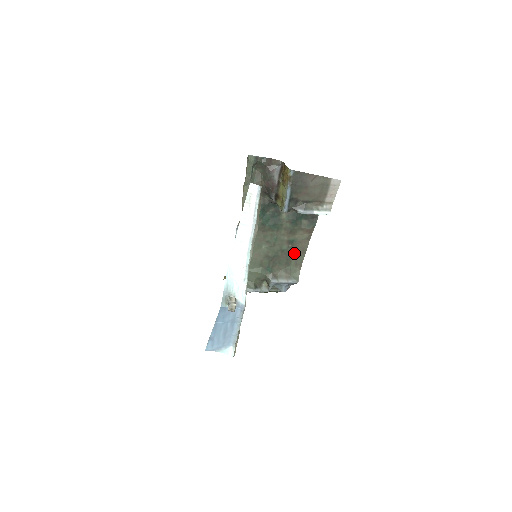
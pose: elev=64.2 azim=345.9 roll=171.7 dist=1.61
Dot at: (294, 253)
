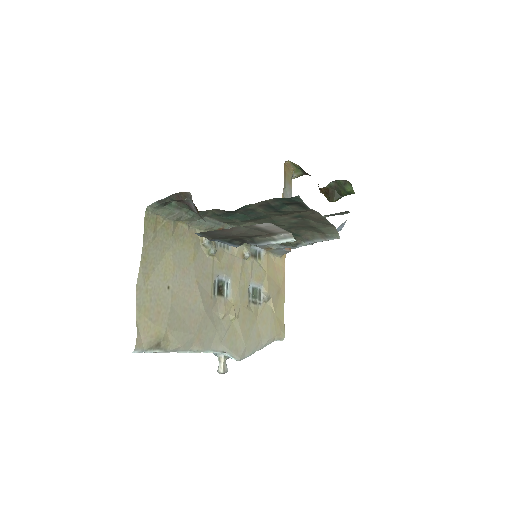
Dot at: (312, 221)
